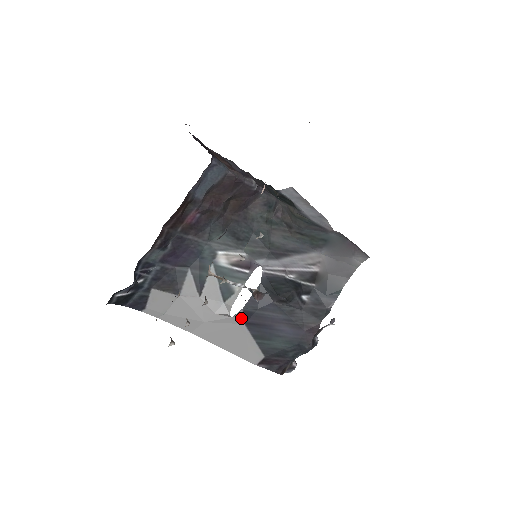
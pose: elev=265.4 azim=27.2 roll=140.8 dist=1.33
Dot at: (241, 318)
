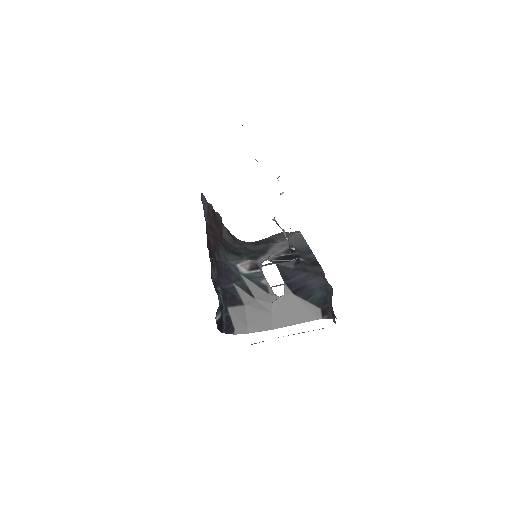
Dot at: (288, 291)
